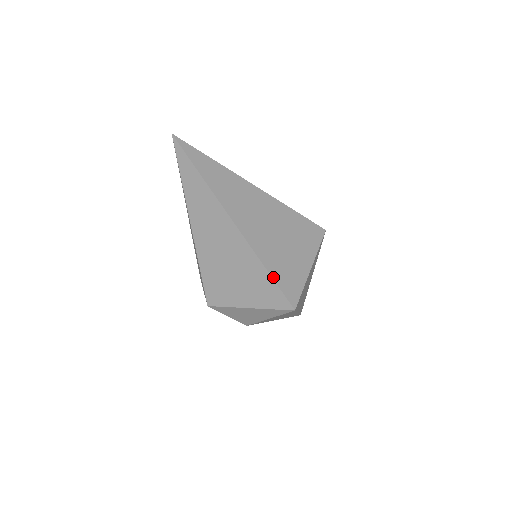
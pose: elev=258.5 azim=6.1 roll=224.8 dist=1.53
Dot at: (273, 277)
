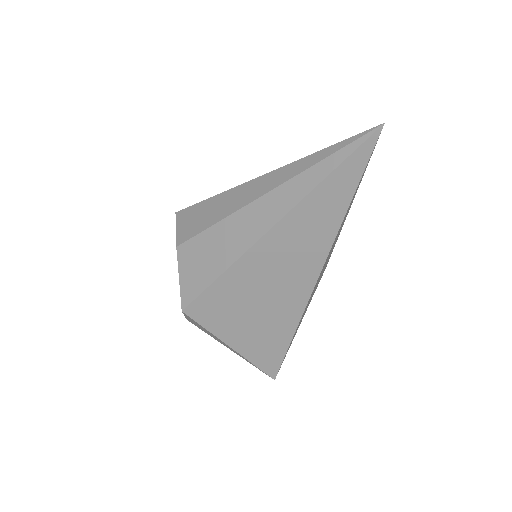
Dot at: occluded
